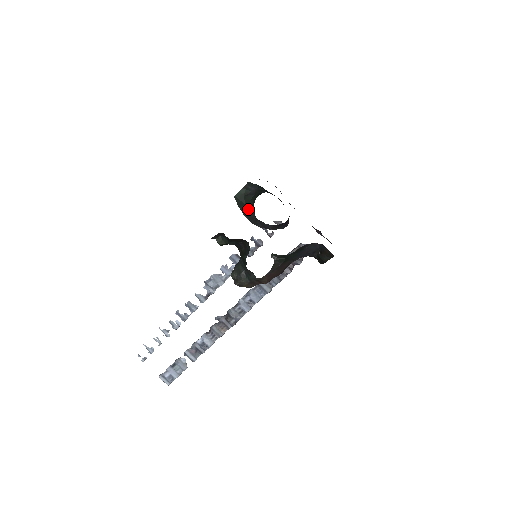
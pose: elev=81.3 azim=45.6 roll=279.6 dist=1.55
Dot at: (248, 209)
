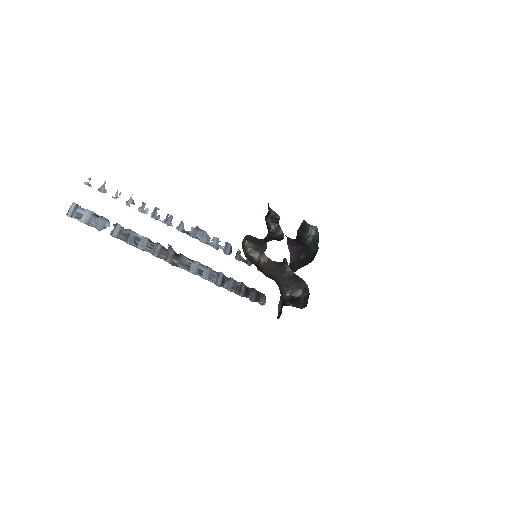
Dot at: (299, 233)
